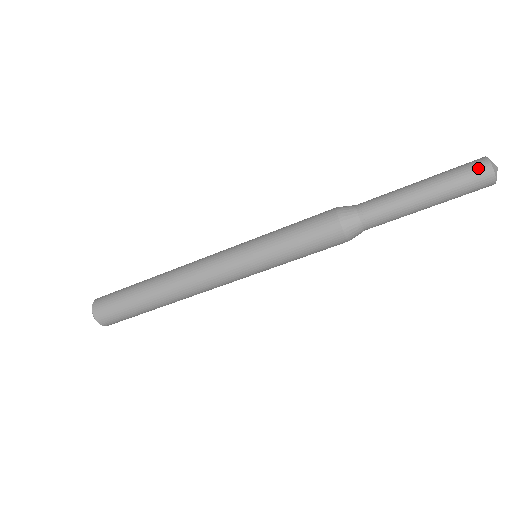
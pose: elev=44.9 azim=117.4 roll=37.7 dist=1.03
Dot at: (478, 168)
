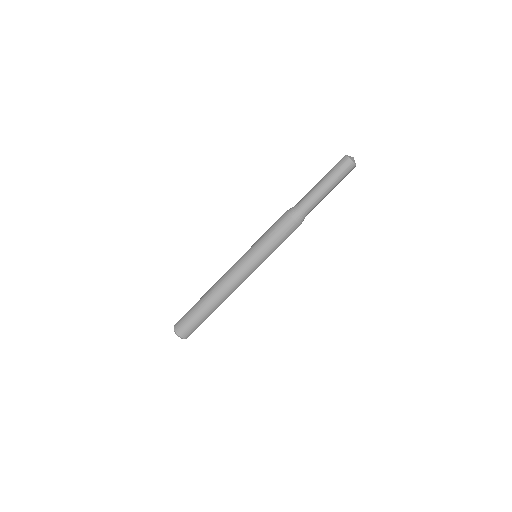
Dot at: (341, 159)
